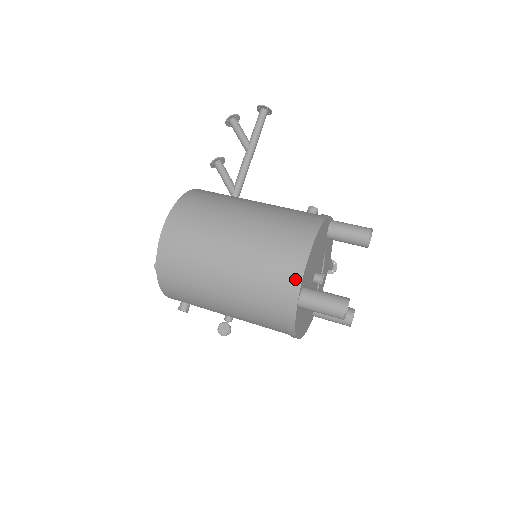
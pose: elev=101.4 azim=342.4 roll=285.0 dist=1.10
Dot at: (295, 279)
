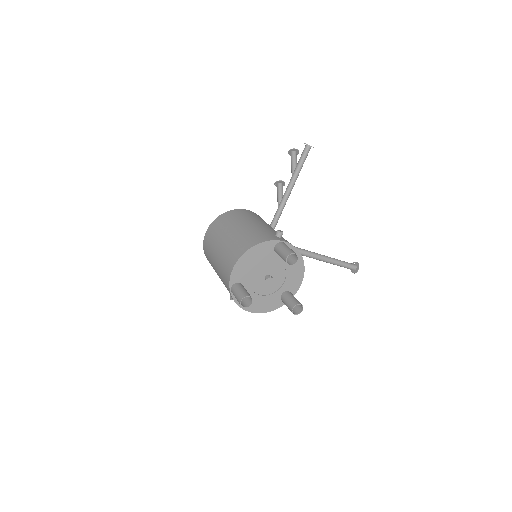
Dot at: (228, 278)
